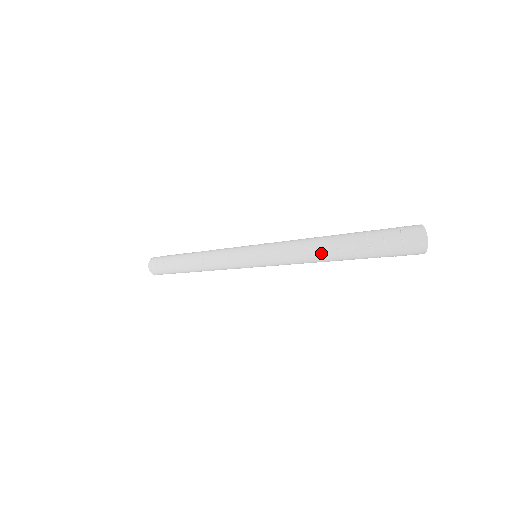
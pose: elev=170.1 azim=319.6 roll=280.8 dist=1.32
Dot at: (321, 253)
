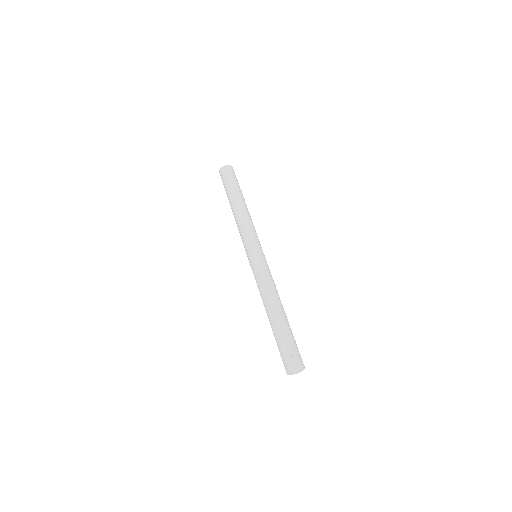
Dot at: (266, 311)
